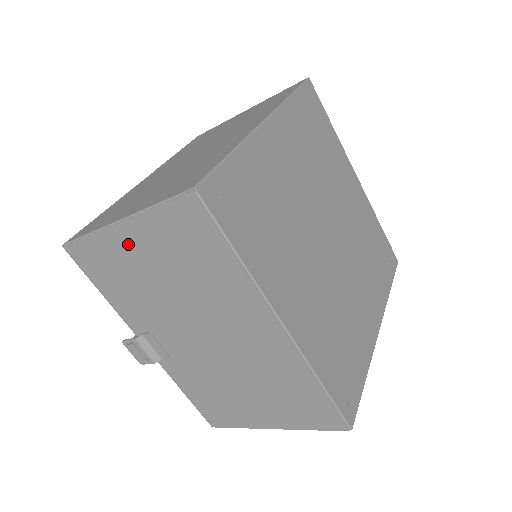
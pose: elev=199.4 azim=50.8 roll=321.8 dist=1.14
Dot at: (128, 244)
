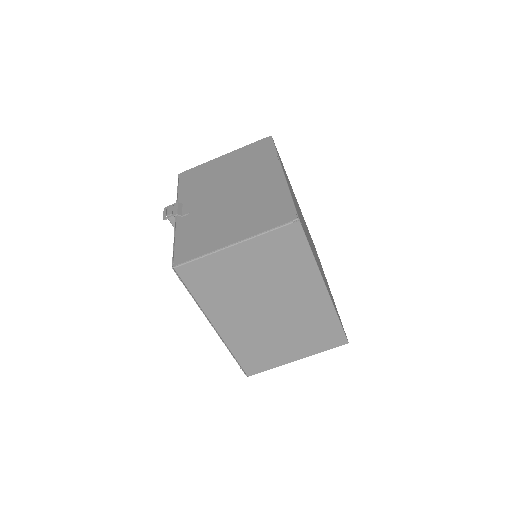
Dot at: (221, 161)
